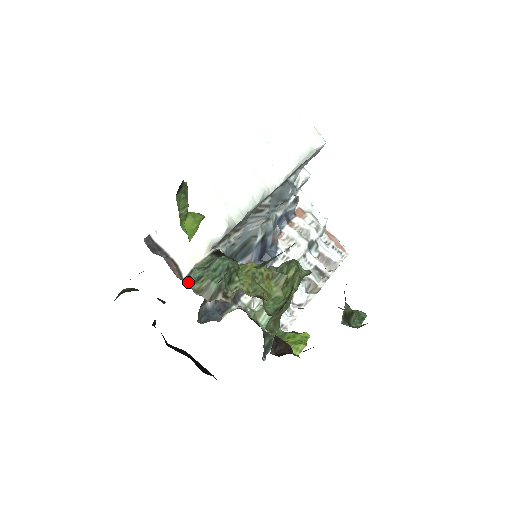
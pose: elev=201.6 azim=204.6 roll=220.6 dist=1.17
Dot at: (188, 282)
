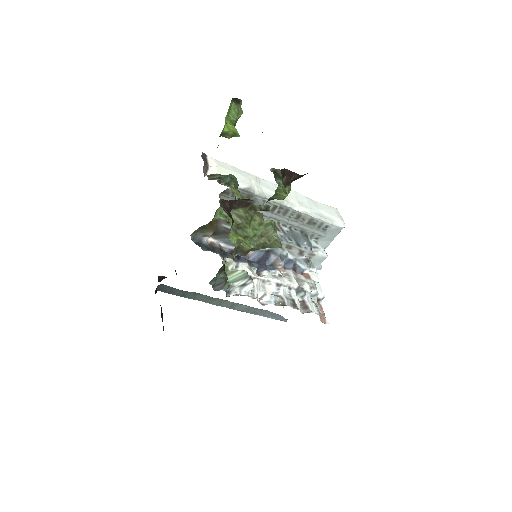
Dot at: occluded
